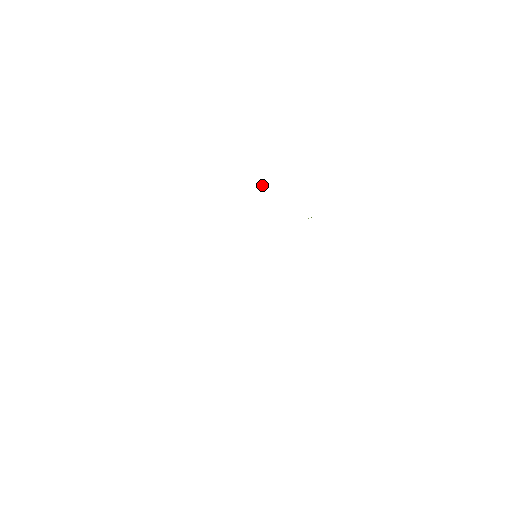
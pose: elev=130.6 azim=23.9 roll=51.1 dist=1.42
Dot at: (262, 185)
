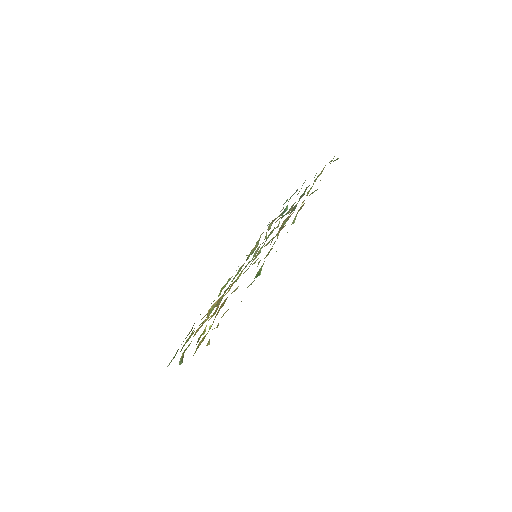
Dot at: occluded
